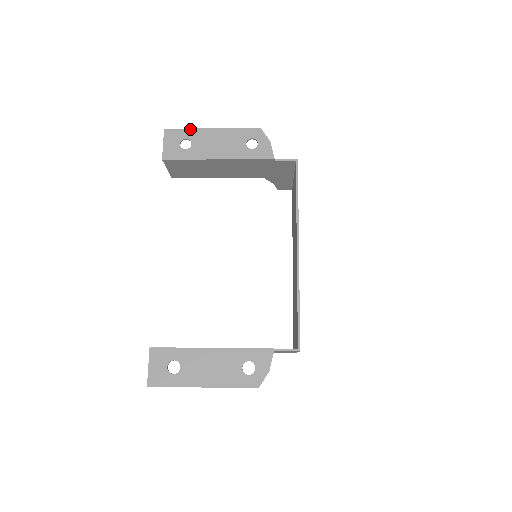
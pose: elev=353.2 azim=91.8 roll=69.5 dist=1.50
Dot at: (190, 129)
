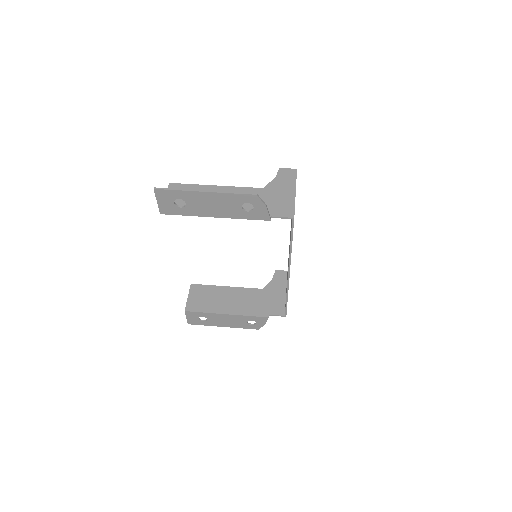
Dot at: (181, 191)
